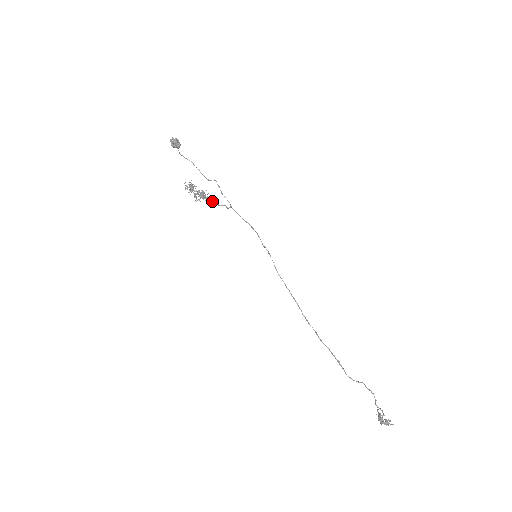
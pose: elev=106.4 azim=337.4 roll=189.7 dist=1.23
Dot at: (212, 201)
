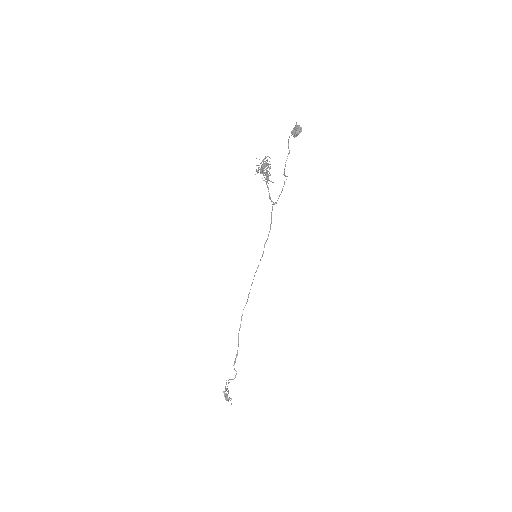
Dot at: occluded
